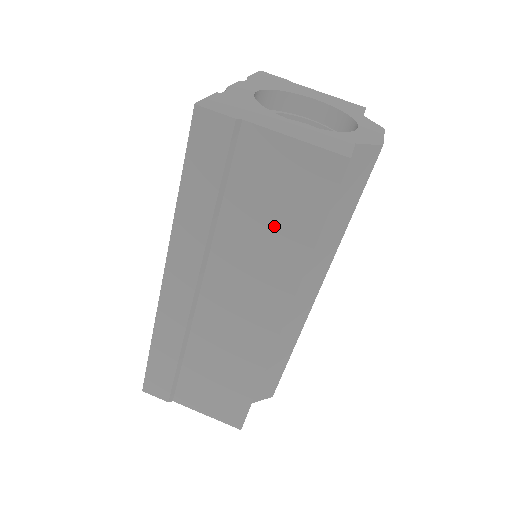
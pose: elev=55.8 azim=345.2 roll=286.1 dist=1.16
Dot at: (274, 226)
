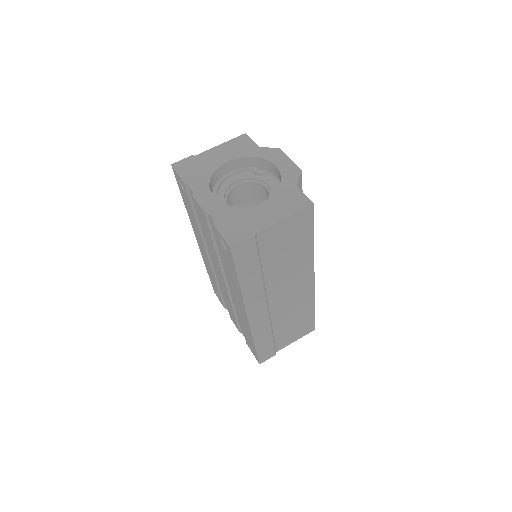
Dot at: (292, 253)
